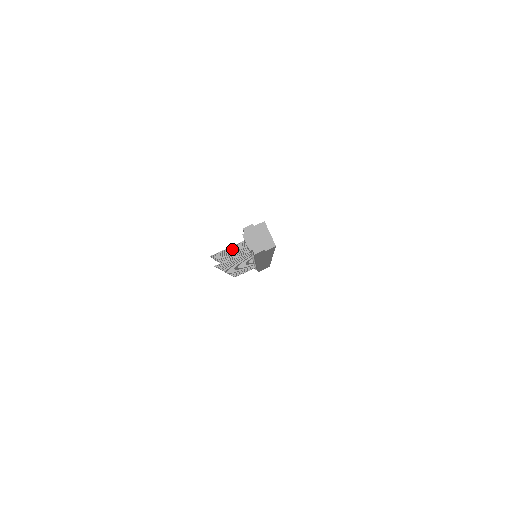
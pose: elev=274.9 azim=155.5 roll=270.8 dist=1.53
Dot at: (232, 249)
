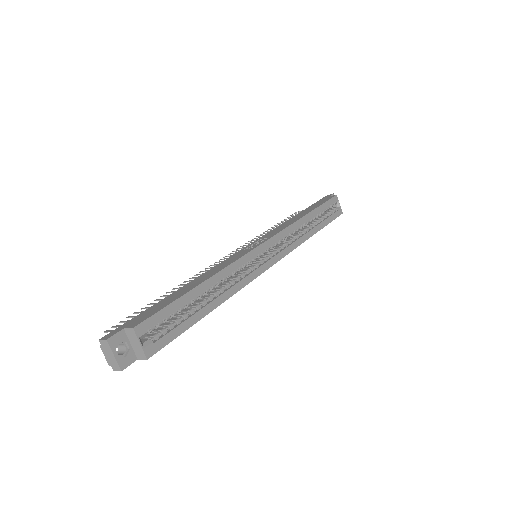
Dot at: occluded
